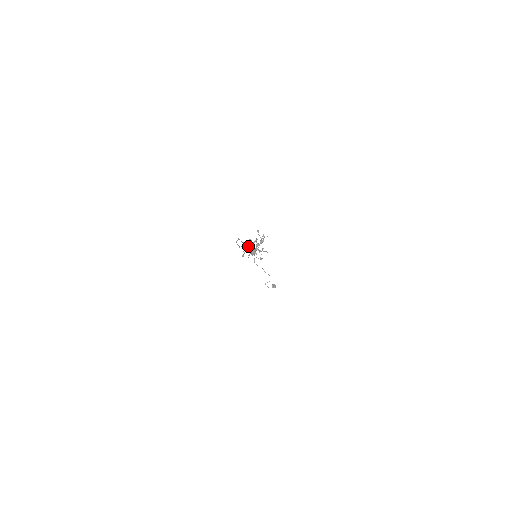
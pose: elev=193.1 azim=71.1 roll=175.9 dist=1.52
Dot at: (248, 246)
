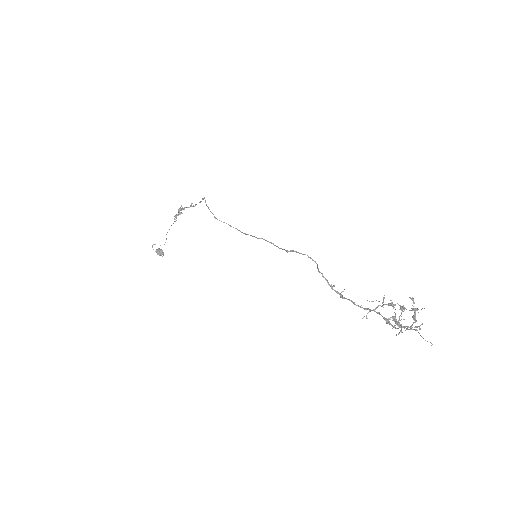
Dot at: occluded
